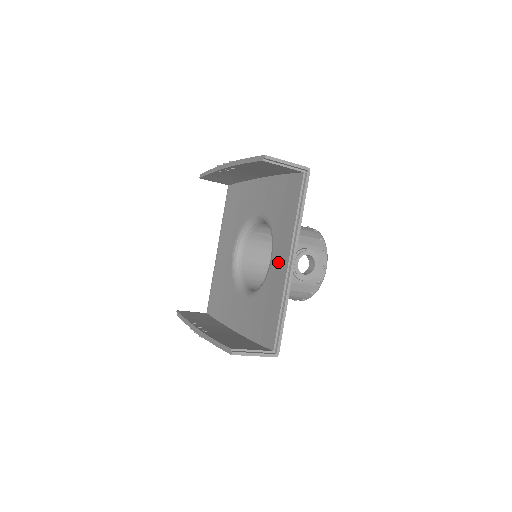
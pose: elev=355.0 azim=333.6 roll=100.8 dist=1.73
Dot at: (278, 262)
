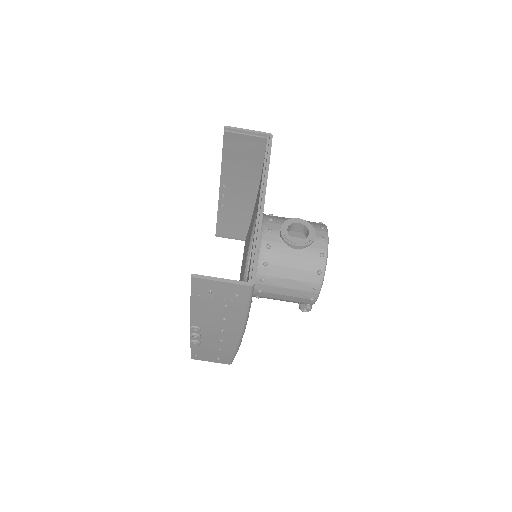
Dot at: occluded
